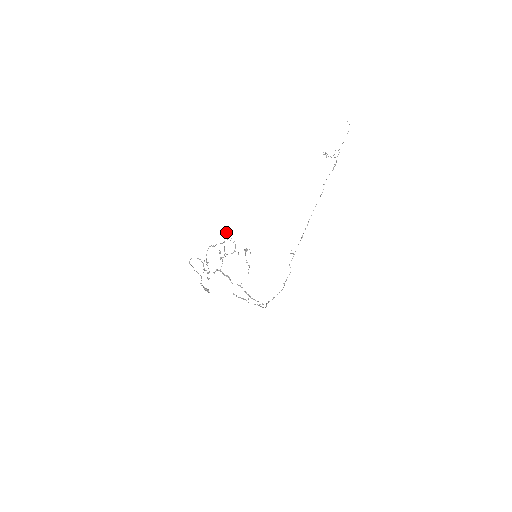
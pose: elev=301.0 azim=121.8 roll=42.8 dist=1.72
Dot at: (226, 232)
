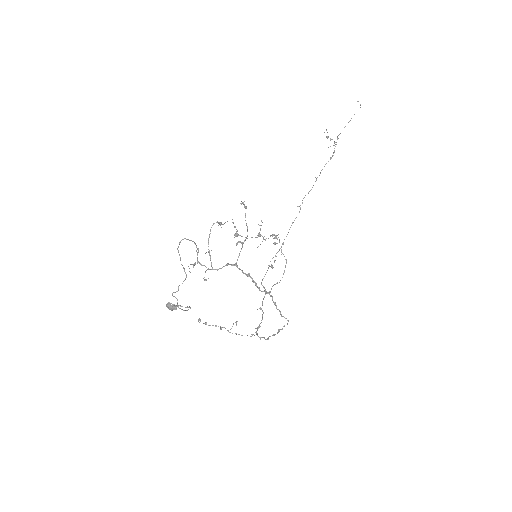
Dot at: (242, 203)
